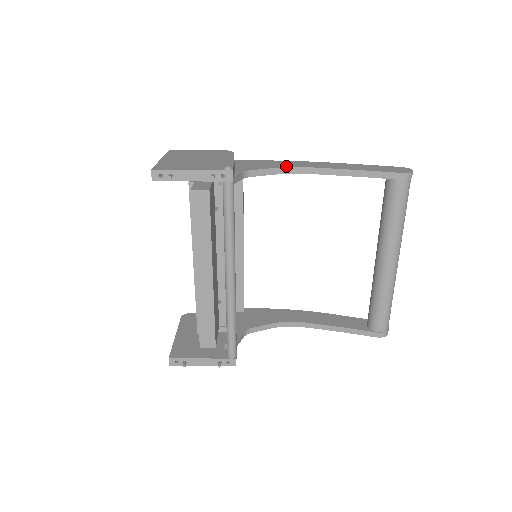
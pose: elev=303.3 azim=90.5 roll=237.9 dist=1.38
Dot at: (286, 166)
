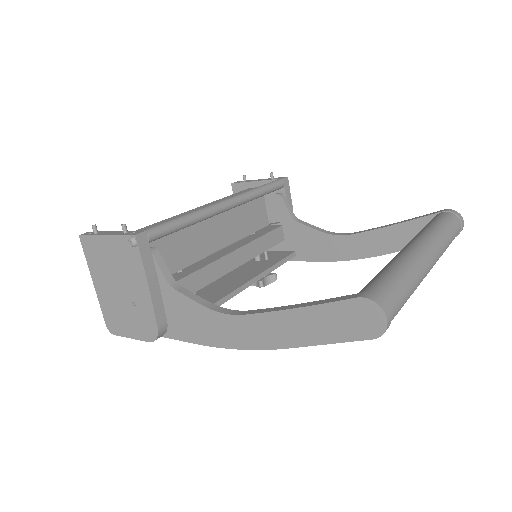
Dot at: occluded
